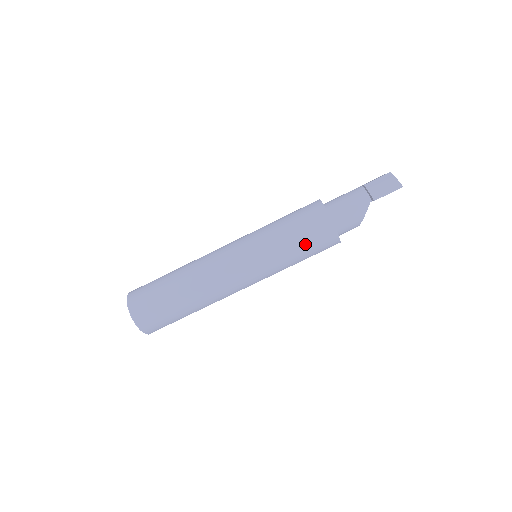
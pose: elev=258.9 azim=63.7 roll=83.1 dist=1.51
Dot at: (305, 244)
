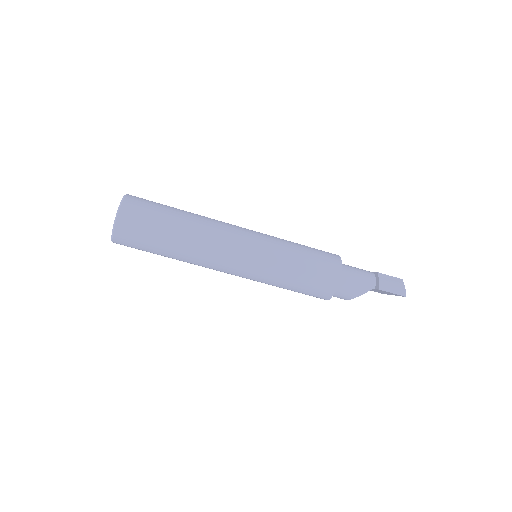
Dot at: (307, 278)
